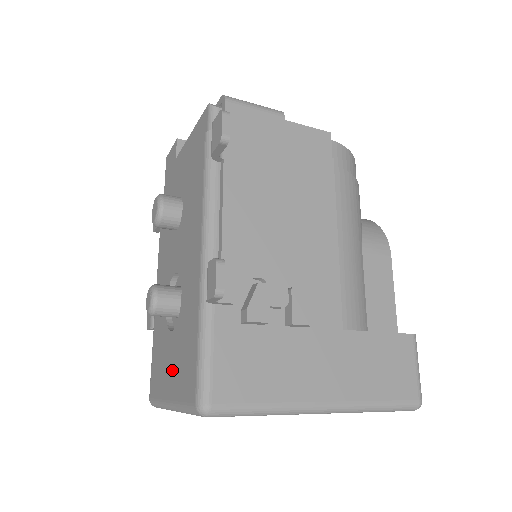
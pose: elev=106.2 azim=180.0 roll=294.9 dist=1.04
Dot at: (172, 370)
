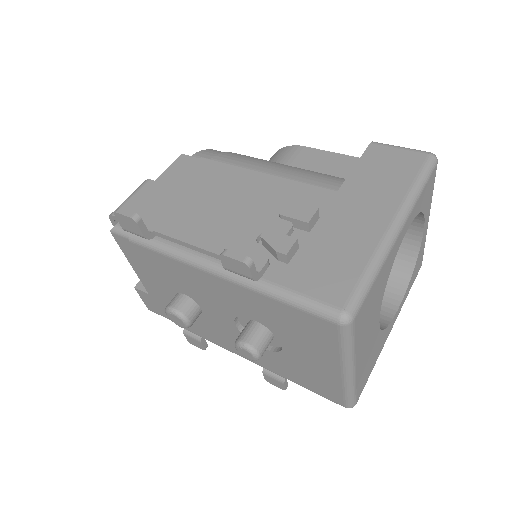
Dot at: (314, 356)
